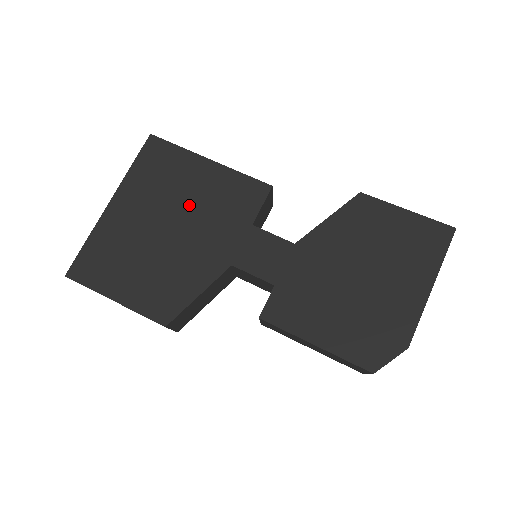
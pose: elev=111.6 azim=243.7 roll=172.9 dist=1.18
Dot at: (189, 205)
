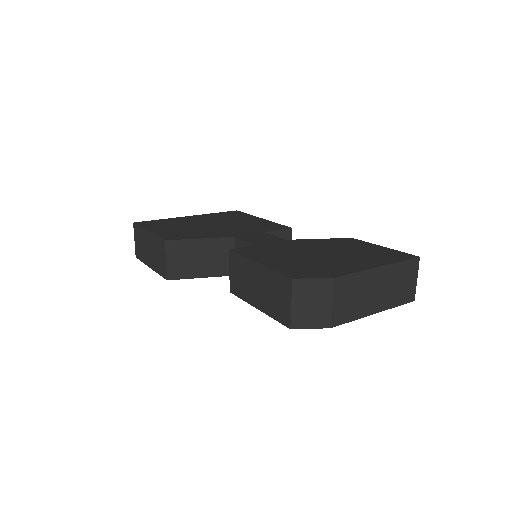
Dot at: (232, 223)
